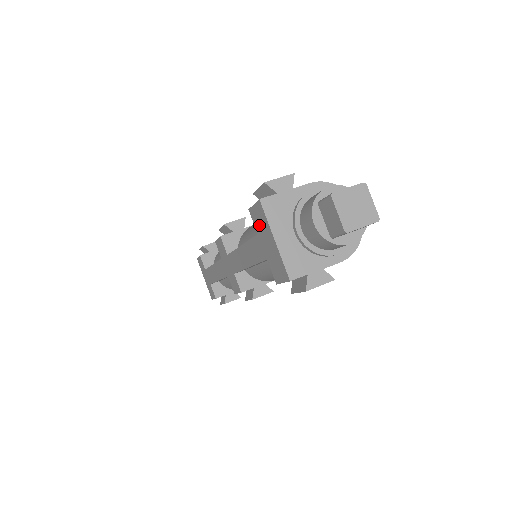
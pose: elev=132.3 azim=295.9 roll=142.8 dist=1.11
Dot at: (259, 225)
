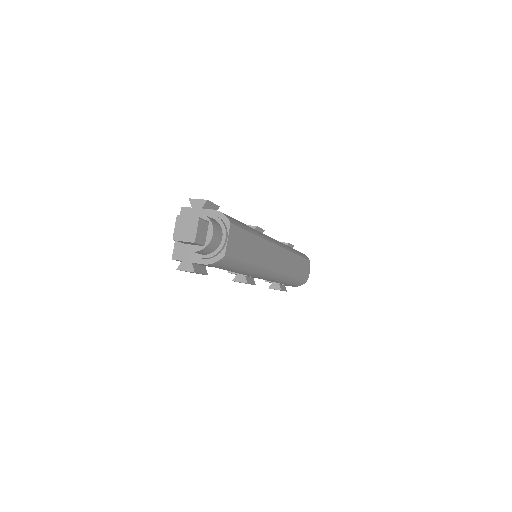
Dot at: occluded
